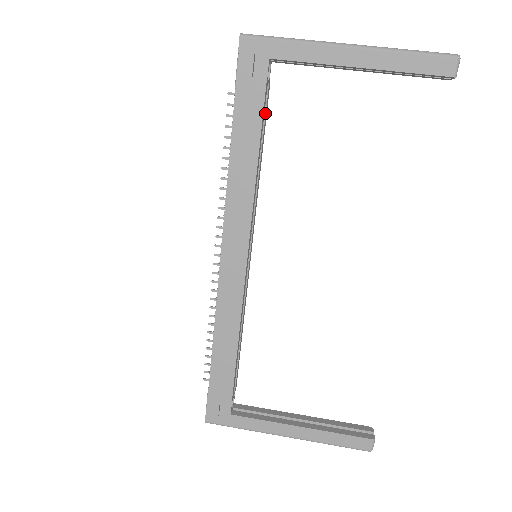
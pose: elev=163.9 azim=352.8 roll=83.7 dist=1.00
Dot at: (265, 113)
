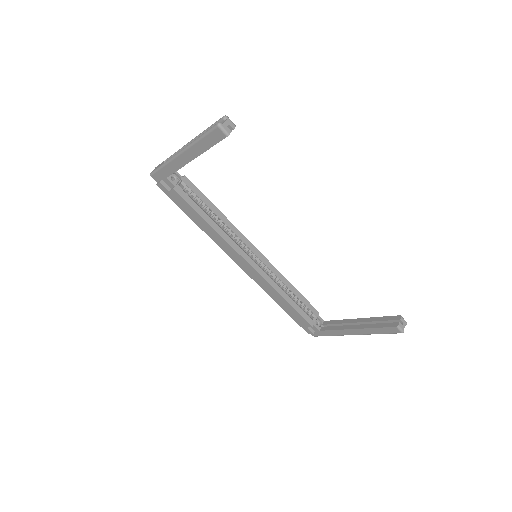
Dot at: (194, 193)
